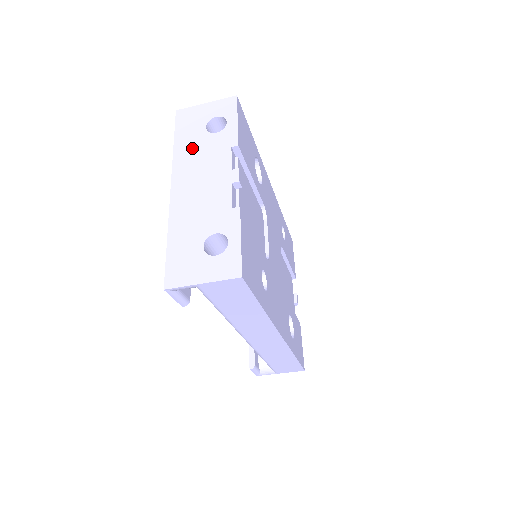
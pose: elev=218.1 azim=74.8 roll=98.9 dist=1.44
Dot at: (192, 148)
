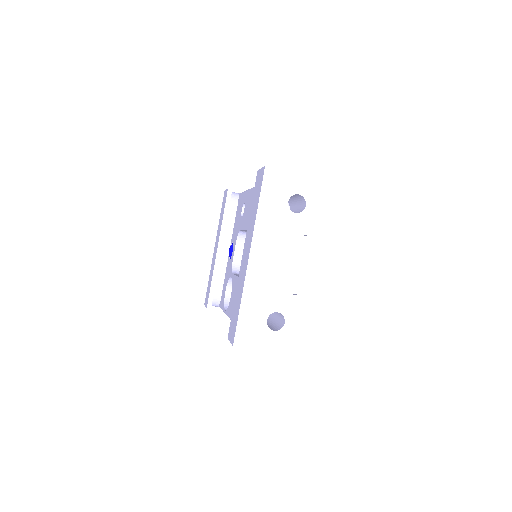
Dot at: (273, 220)
